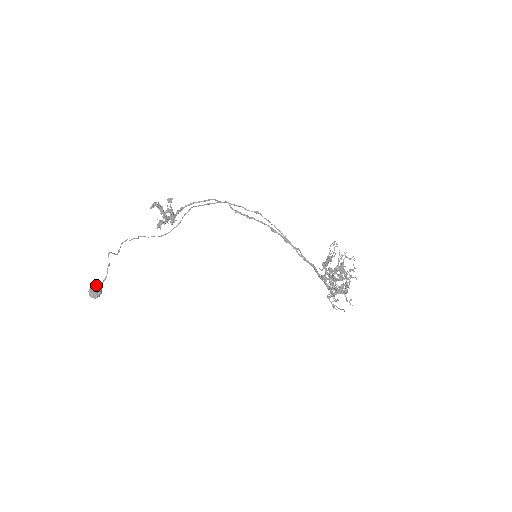
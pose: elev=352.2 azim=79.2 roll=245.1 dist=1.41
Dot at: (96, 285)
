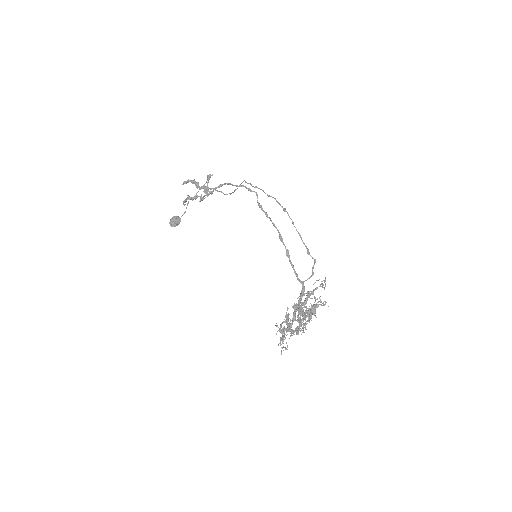
Dot at: (176, 217)
